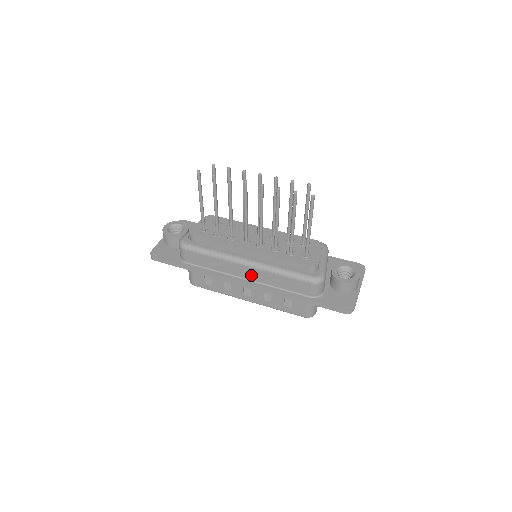
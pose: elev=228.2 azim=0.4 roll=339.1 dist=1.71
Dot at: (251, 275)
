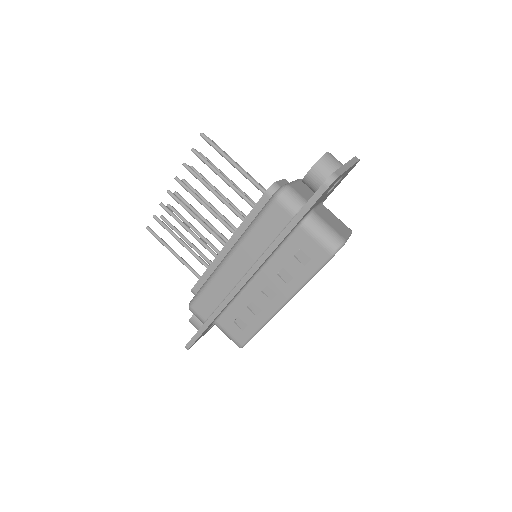
Dot at: (242, 264)
